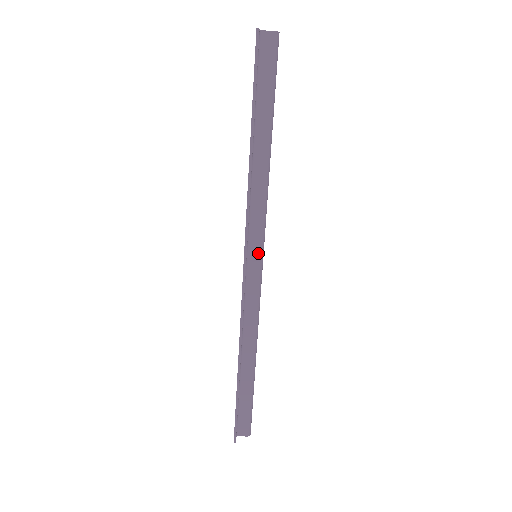
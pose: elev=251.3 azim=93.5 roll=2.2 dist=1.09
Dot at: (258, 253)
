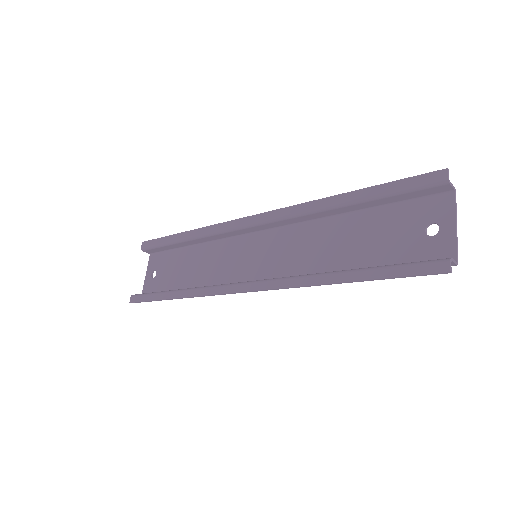
Dot at: occluded
